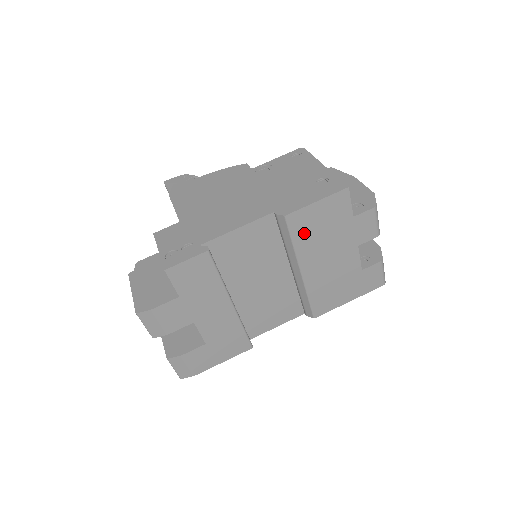
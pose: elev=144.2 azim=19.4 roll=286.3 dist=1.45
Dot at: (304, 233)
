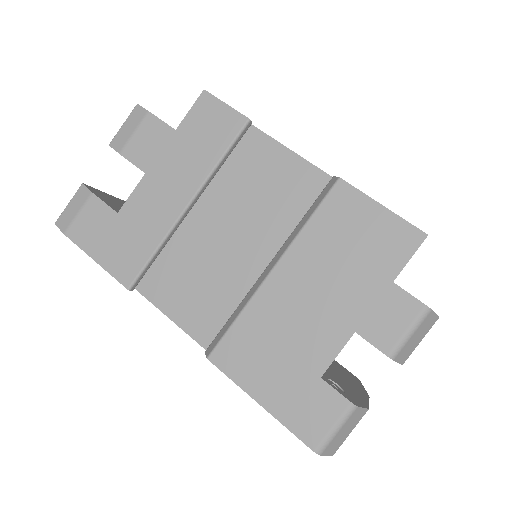
Dot at: (330, 225)
